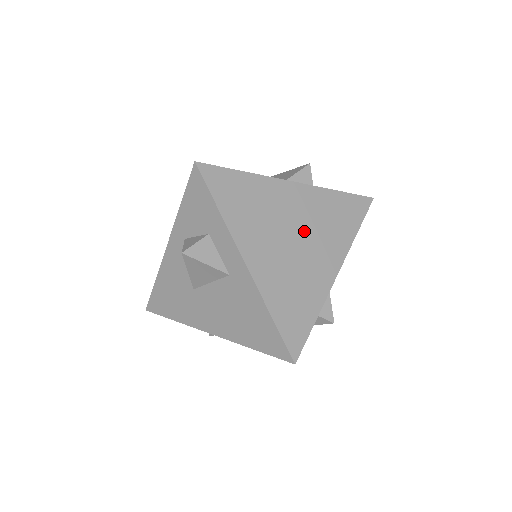
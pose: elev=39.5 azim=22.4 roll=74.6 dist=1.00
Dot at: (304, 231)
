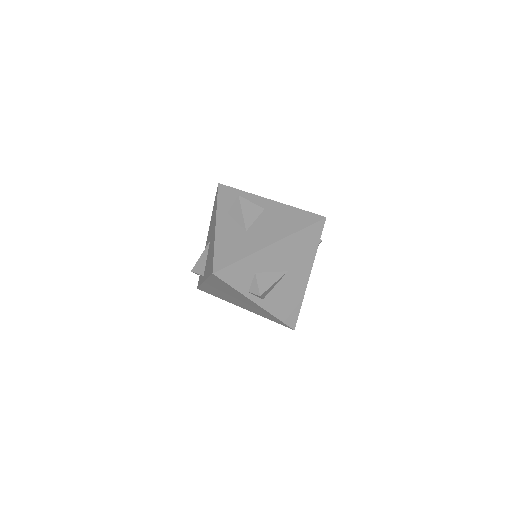
Dot at: occluded
